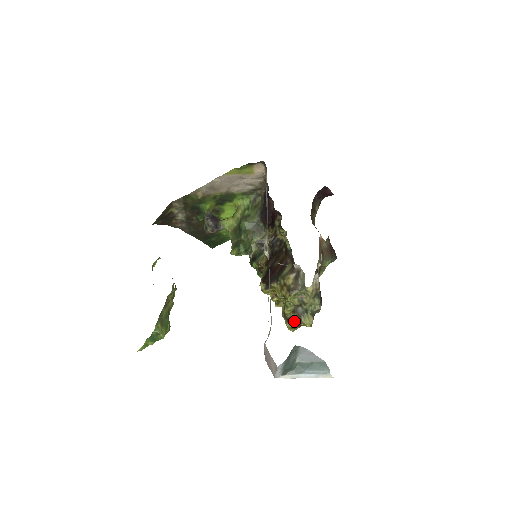
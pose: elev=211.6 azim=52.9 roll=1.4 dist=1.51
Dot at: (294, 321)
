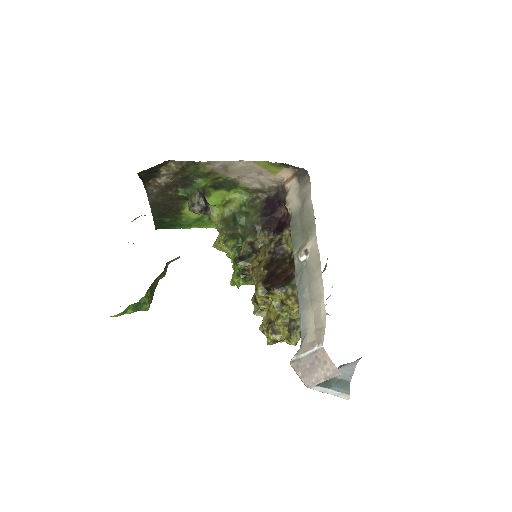
Dot at: (282, 335)
